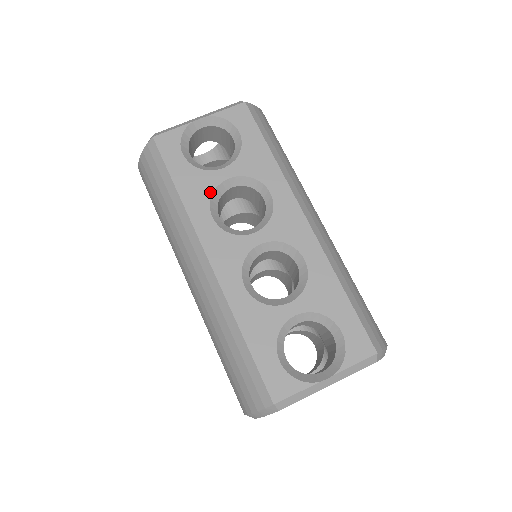
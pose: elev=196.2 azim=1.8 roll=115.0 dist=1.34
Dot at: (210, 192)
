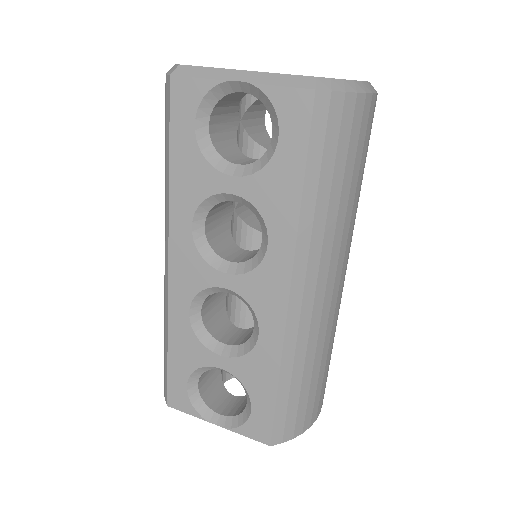
Dot at: (203, 196)
